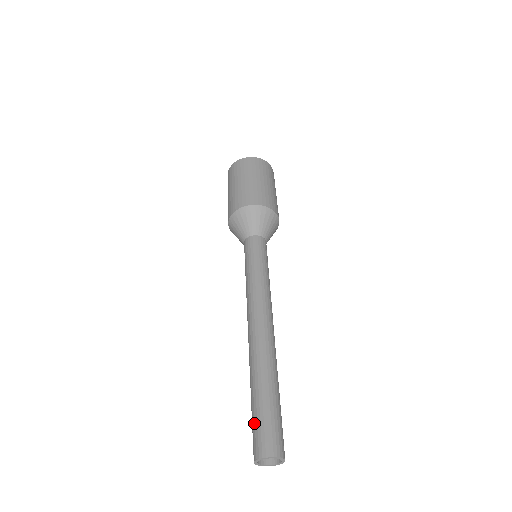
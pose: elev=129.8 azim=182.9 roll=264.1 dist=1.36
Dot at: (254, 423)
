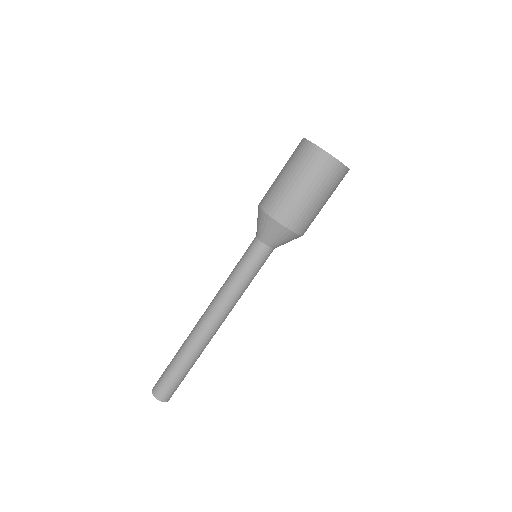
Dot at: (163, 374)
